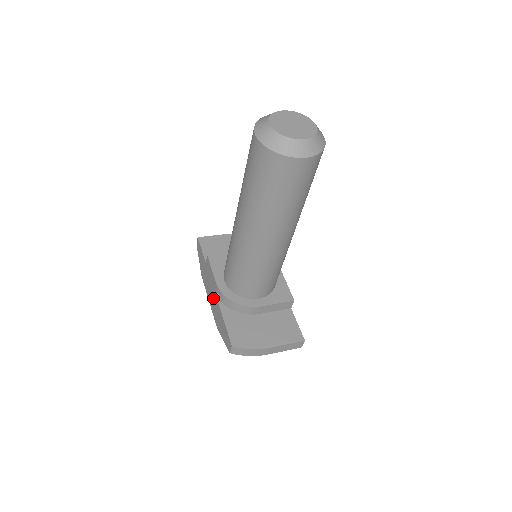
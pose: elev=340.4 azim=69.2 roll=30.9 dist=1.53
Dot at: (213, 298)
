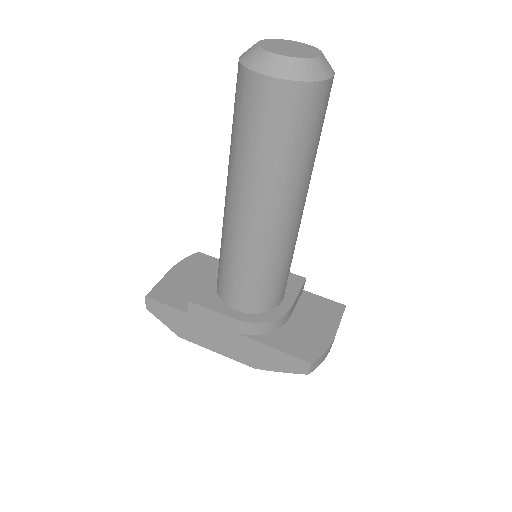
Dot at: (230, 341)
